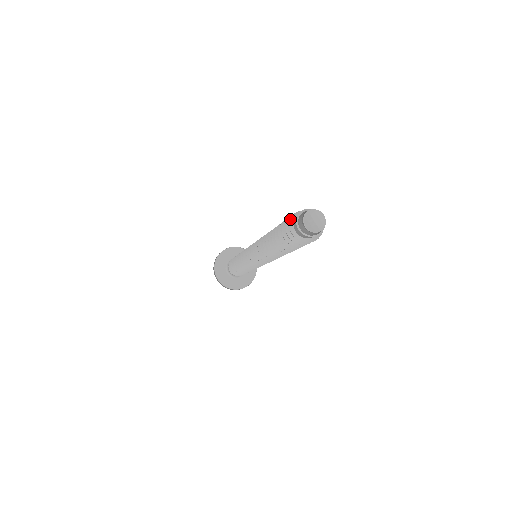
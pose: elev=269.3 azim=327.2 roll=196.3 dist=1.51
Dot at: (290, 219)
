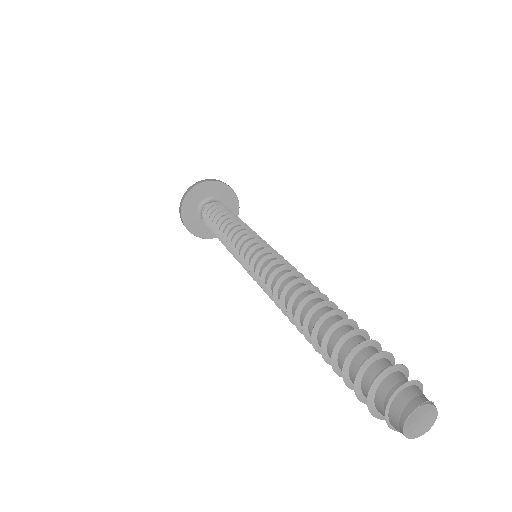
Dot at: (369, 388)
